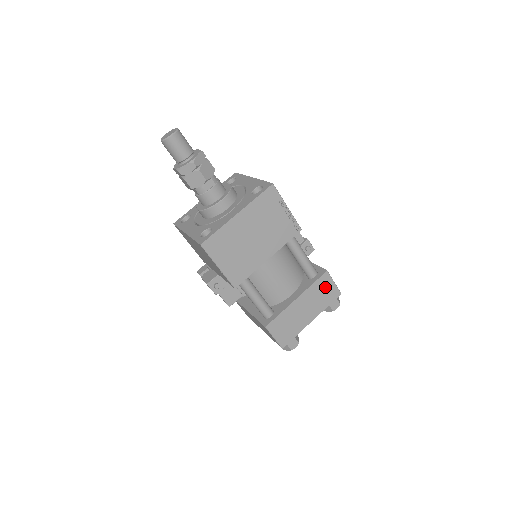
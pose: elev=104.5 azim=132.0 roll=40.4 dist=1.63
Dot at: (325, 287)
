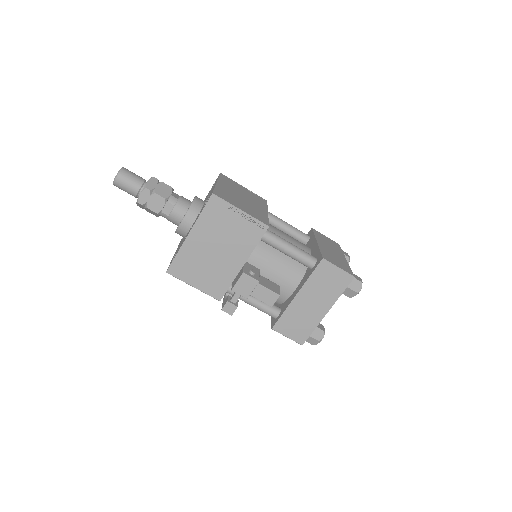
Dot at: (324, 238)
